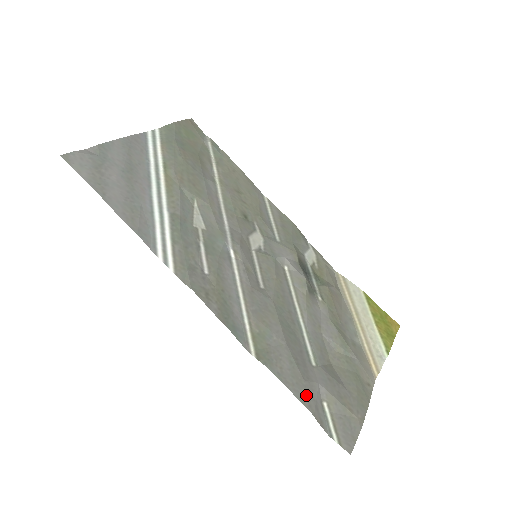
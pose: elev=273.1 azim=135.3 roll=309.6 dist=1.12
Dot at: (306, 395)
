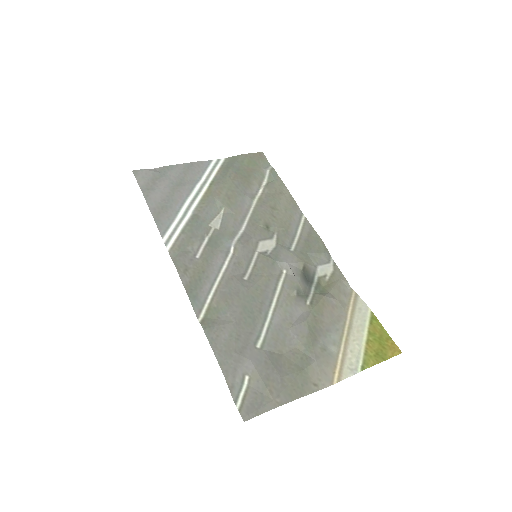
Dot at: (228, 362)
